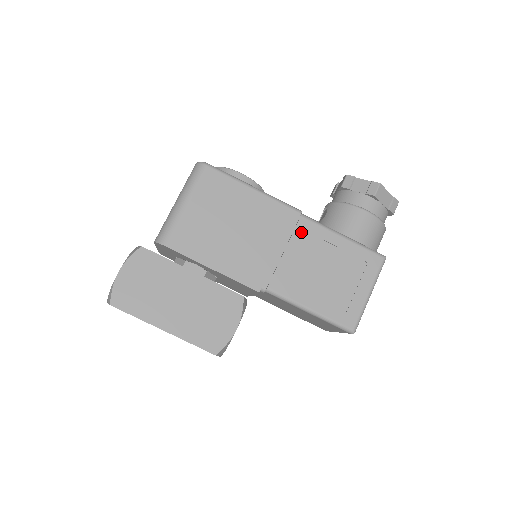
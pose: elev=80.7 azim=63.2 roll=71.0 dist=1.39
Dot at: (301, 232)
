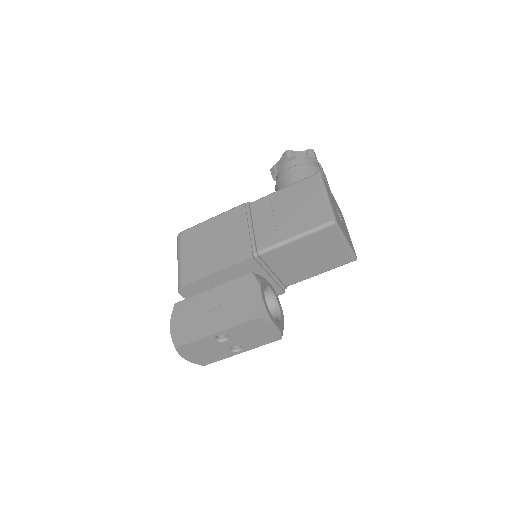
Dot at: (256, 210)
